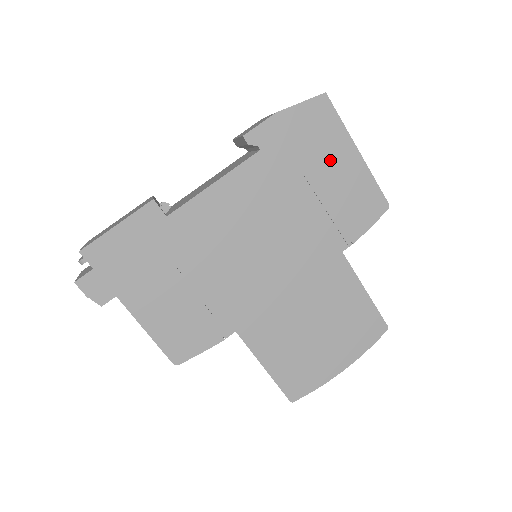
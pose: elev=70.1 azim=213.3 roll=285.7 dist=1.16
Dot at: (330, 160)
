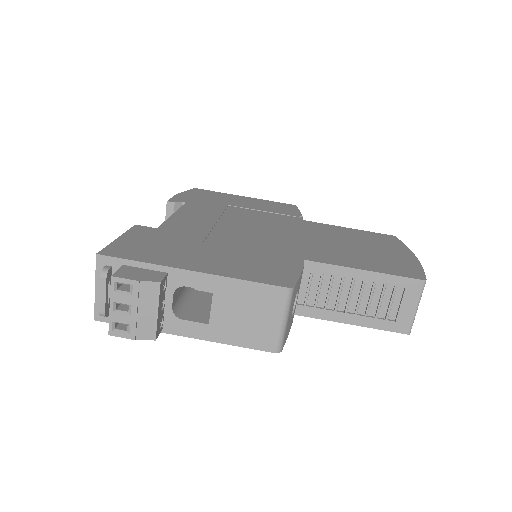
Dot at: (234, 200)
